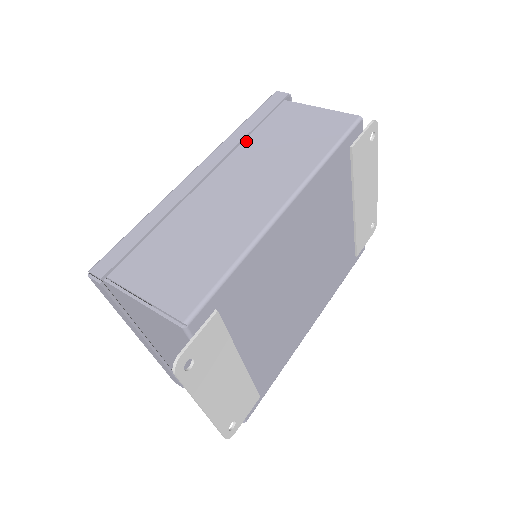
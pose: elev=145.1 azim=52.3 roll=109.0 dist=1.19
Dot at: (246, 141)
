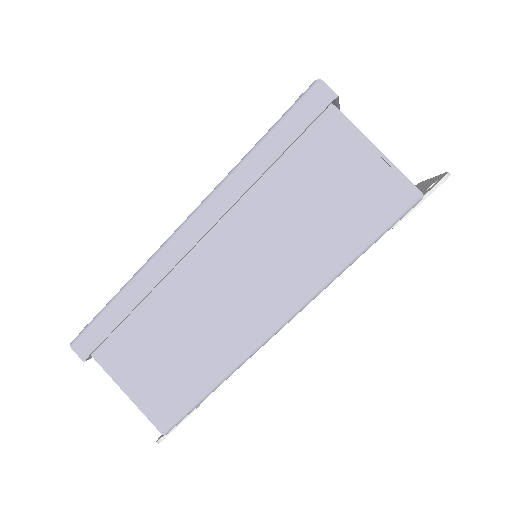
Dot at: (253, 186)
